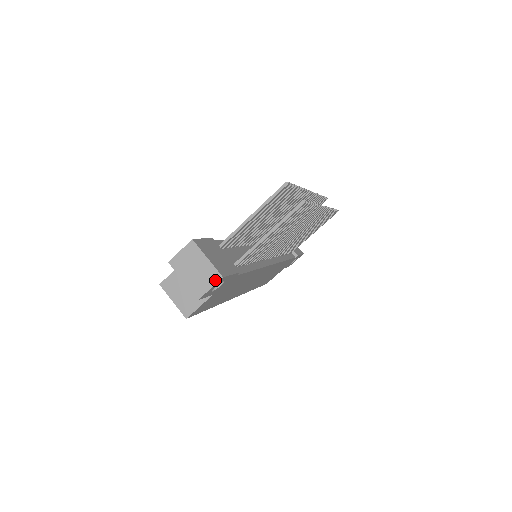
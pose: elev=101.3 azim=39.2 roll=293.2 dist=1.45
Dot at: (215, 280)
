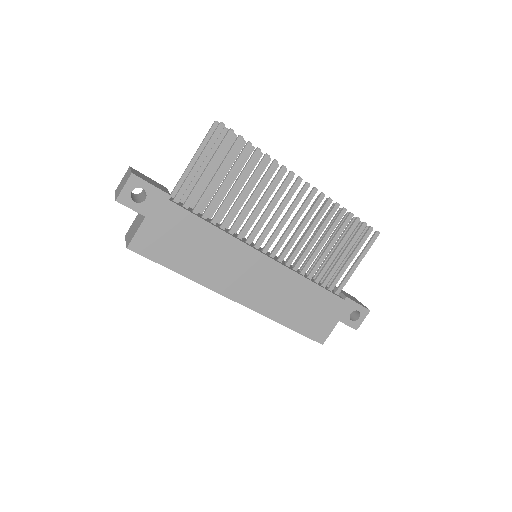
Dot at: (128, 179)
